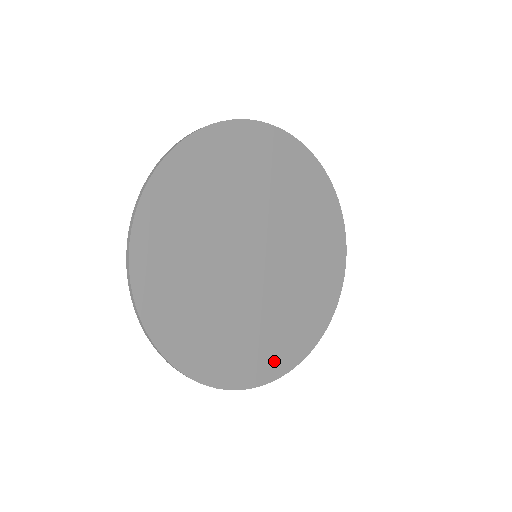
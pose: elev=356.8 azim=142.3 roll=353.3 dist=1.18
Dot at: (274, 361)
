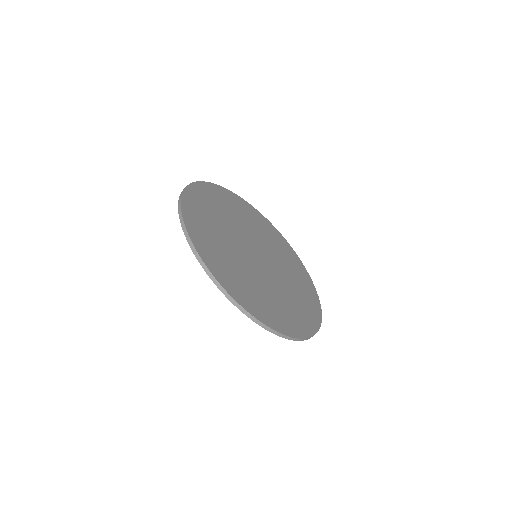
Dot at: (283, 322)
